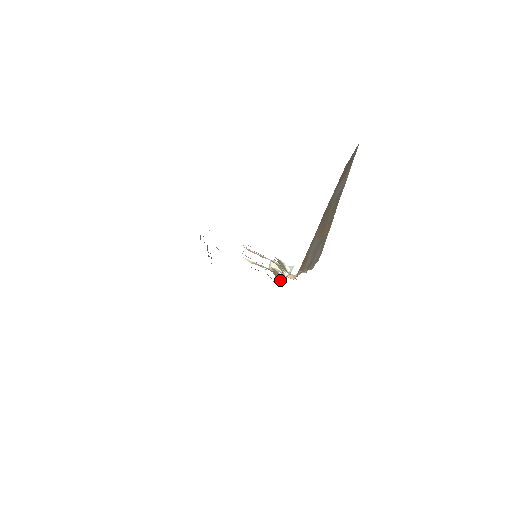
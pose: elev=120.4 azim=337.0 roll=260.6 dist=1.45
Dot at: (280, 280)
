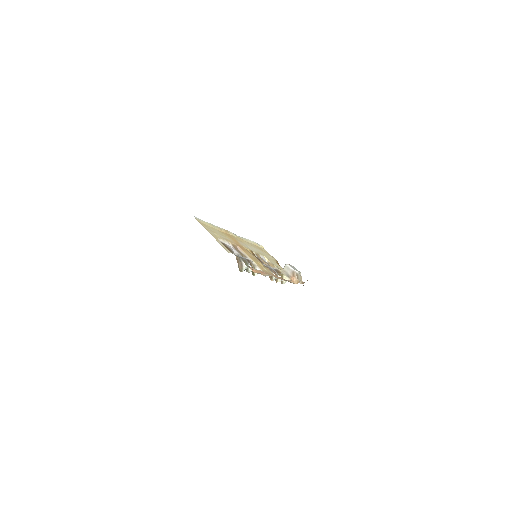
Dot at: (277, 281)
